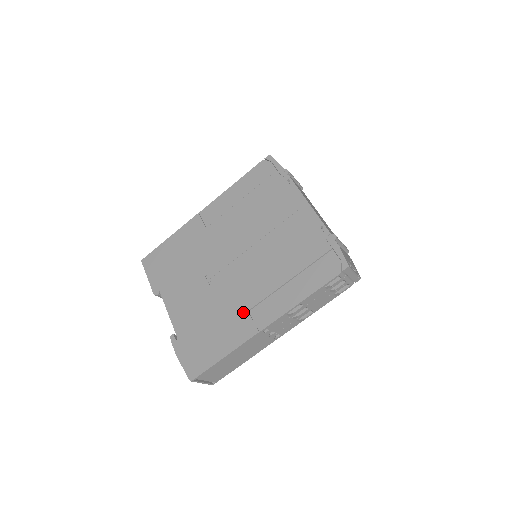
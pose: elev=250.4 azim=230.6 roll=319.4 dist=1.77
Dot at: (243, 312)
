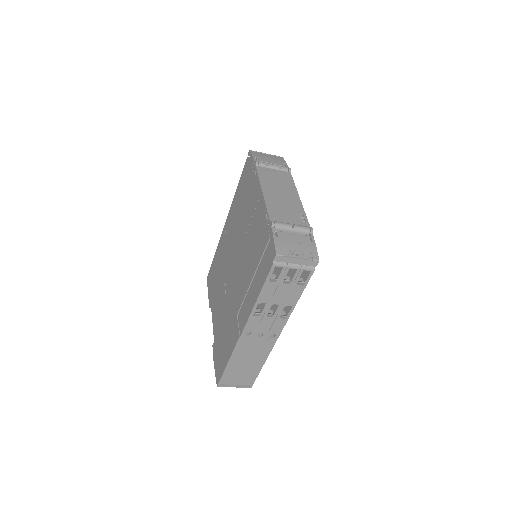
Dot at: (235, 317)
